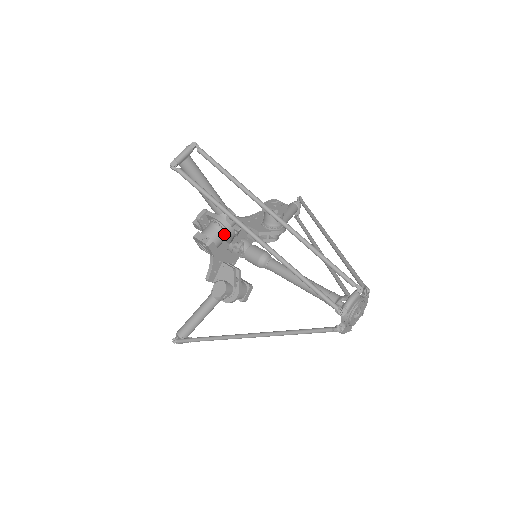
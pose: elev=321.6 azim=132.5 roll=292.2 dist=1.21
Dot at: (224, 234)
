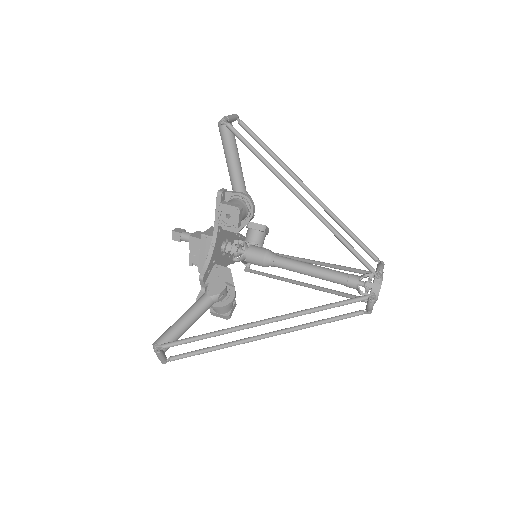
Dot at: (247, 210)
